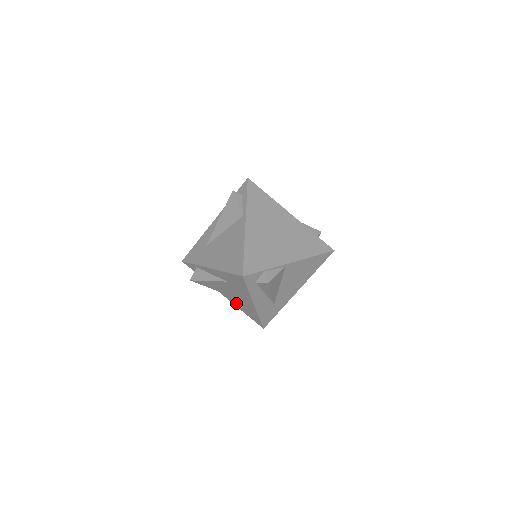
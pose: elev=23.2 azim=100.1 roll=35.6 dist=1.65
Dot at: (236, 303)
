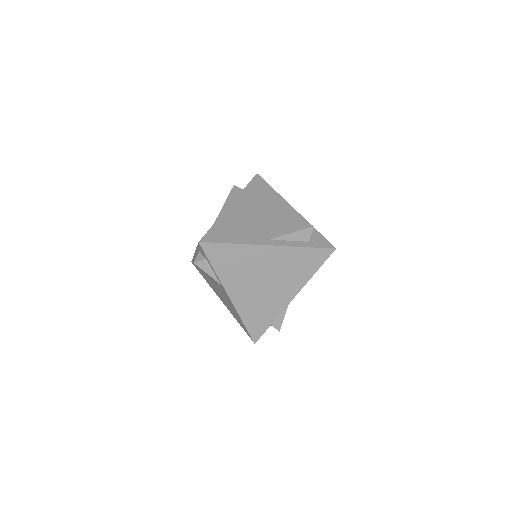
Dot at: occluded
